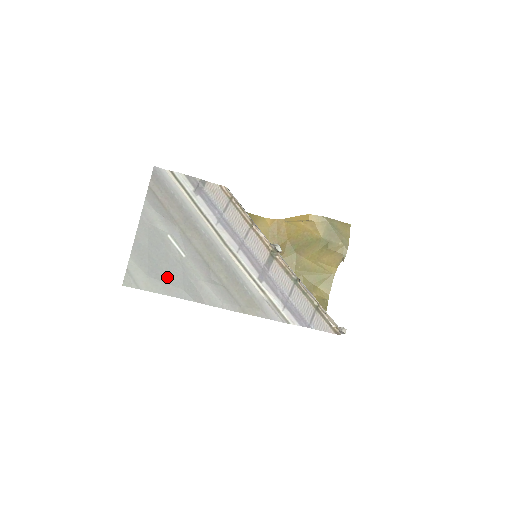
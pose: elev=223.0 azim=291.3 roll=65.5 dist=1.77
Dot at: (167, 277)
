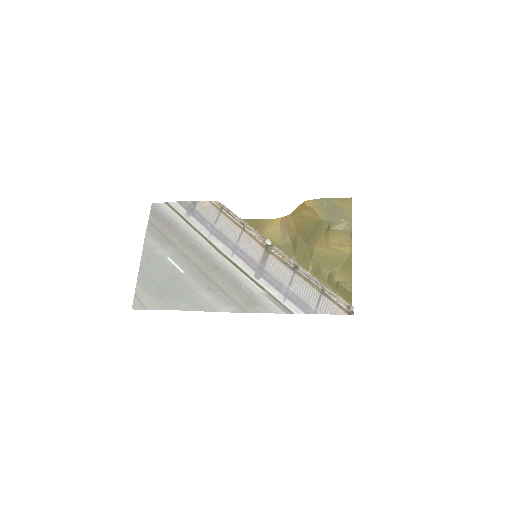
Dot at: (168, 294)
